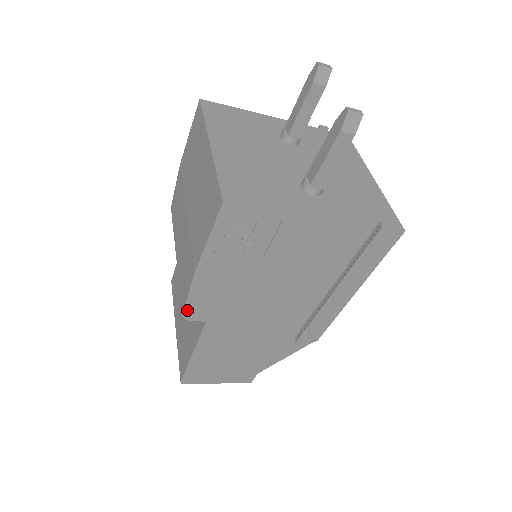
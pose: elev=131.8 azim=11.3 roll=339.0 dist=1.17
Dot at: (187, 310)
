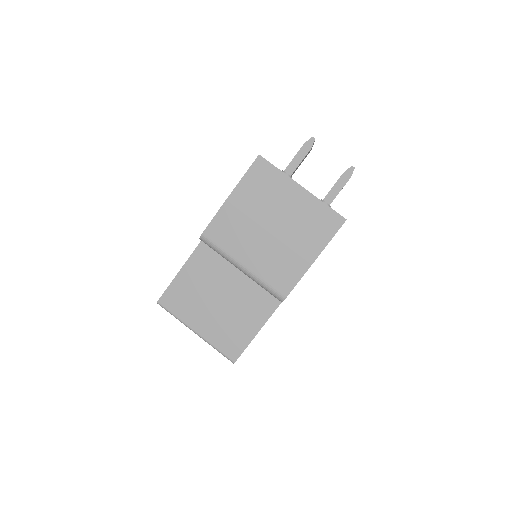
Dot at: (288, 294)
